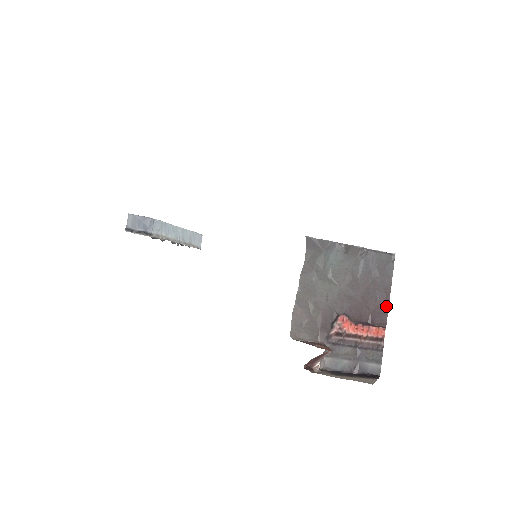
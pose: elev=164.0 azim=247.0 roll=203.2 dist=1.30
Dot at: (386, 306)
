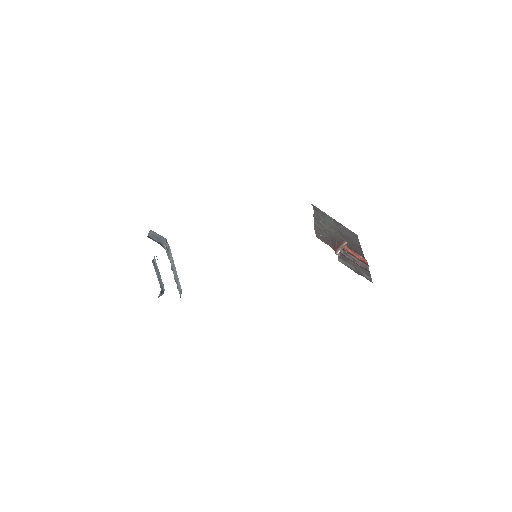
Dot at: (362, 254)
